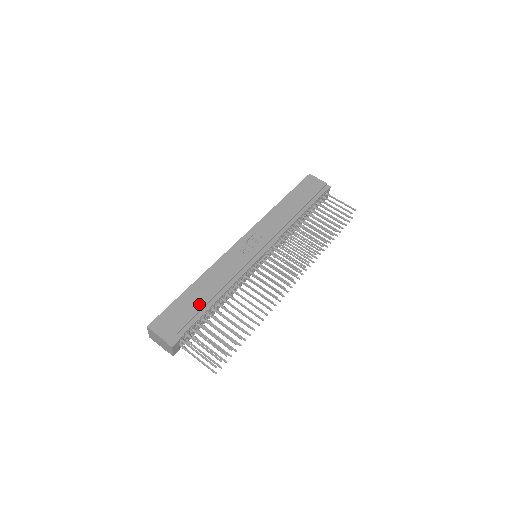
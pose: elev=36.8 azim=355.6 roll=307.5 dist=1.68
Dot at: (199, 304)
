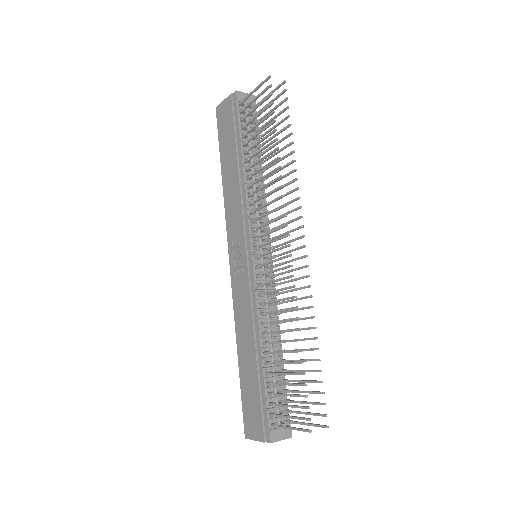
Dot at: (254, 373)
